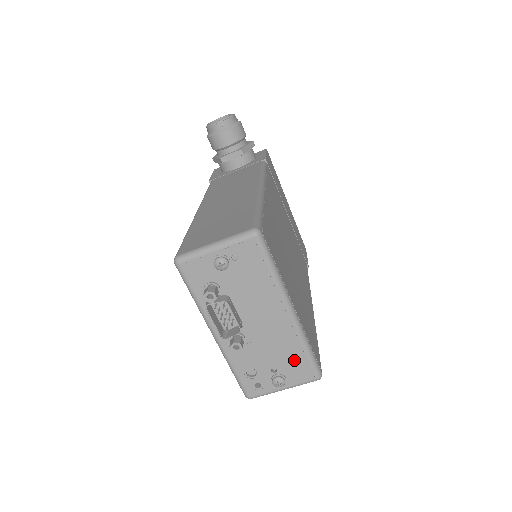
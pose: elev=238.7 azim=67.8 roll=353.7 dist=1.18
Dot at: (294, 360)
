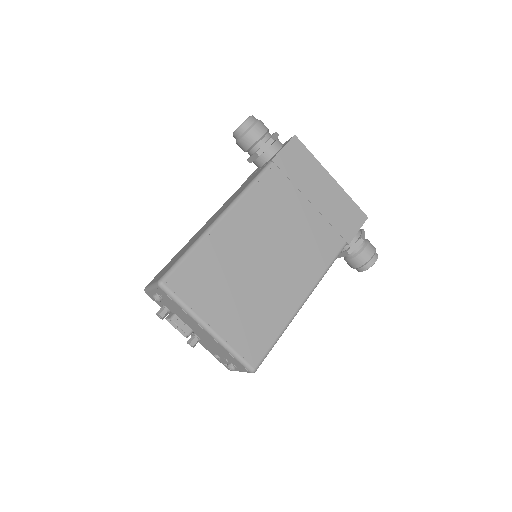
Dot at: (230, 357)
